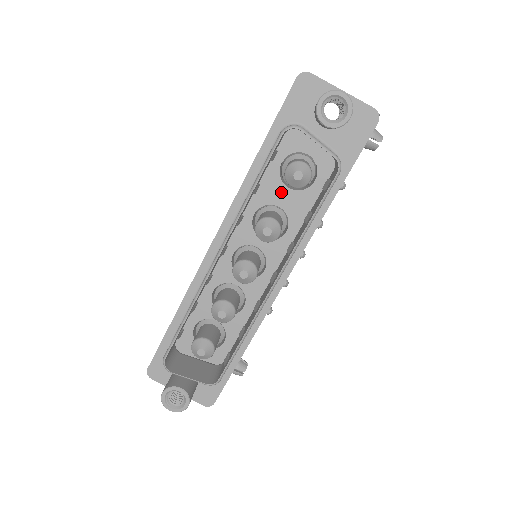
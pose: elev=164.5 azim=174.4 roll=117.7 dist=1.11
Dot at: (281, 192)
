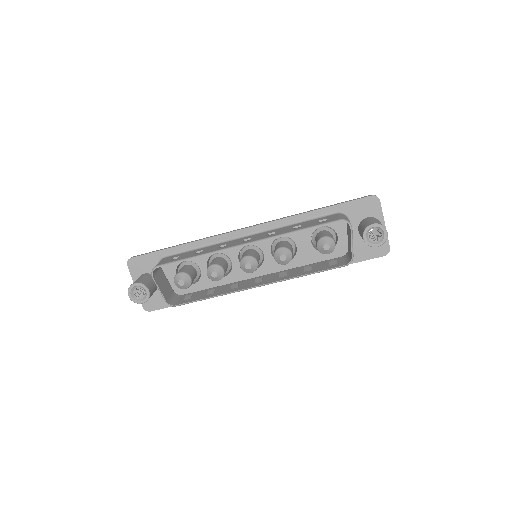
Dot at: (305, 240)
